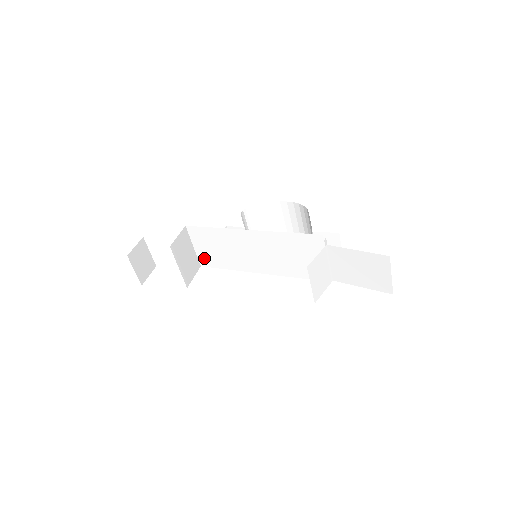
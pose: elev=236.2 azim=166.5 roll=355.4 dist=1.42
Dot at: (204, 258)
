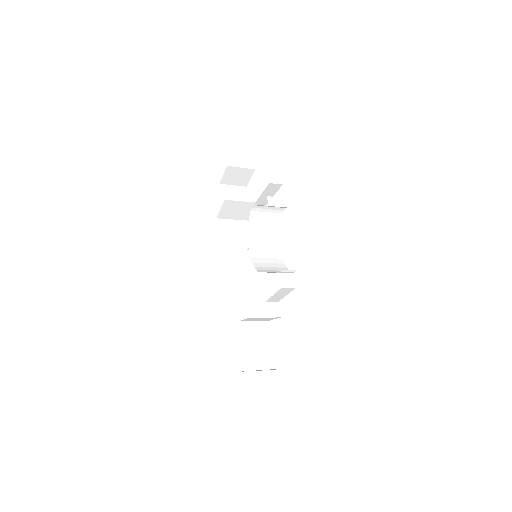
Dot at: occluded
